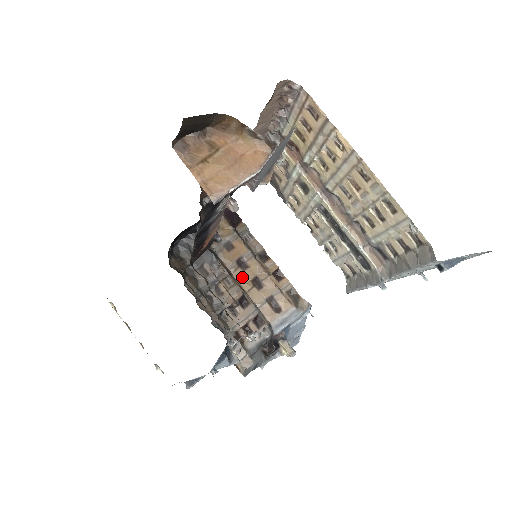
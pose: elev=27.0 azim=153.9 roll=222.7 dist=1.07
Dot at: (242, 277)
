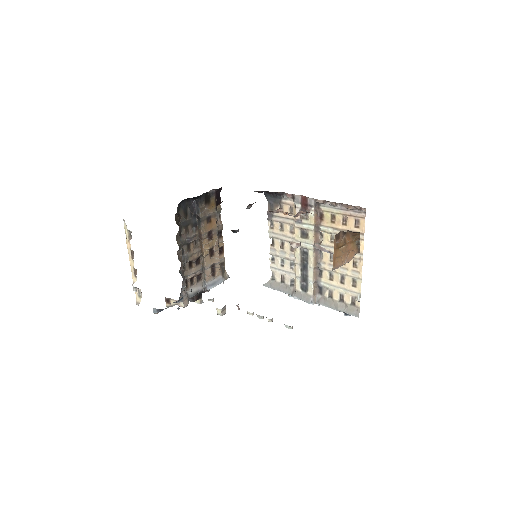
Dot at: (206, 245)
